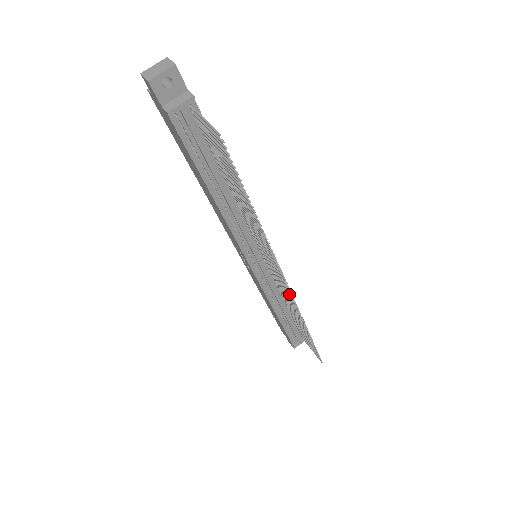
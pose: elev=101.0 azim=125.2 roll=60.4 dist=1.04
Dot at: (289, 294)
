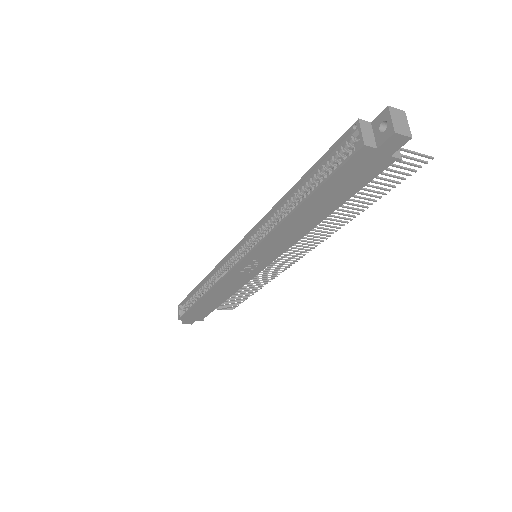
Dot at: occluded
